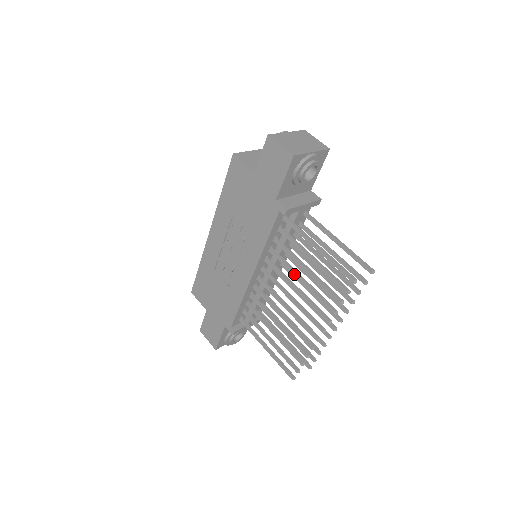
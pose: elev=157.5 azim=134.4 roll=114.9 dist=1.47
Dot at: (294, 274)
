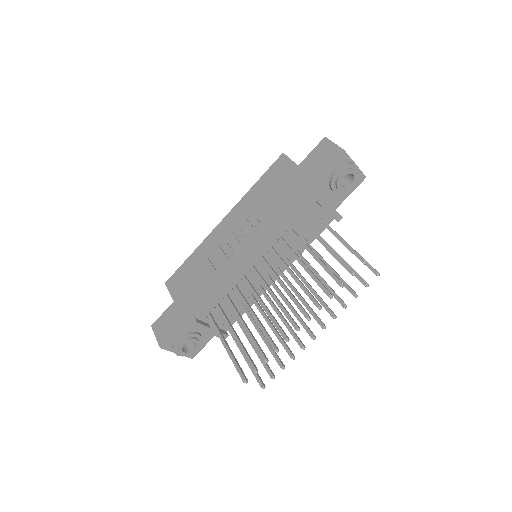
Dot at: (298, 259)
